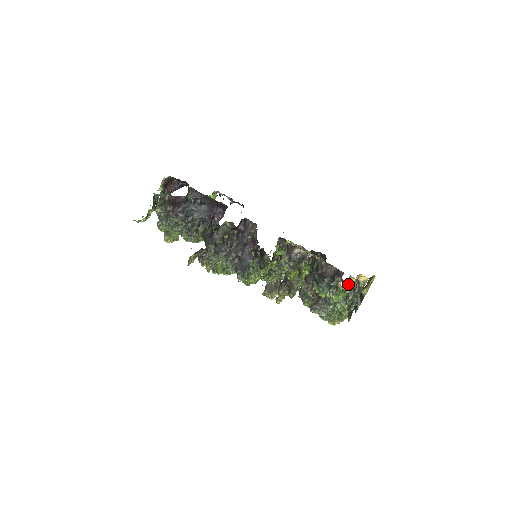
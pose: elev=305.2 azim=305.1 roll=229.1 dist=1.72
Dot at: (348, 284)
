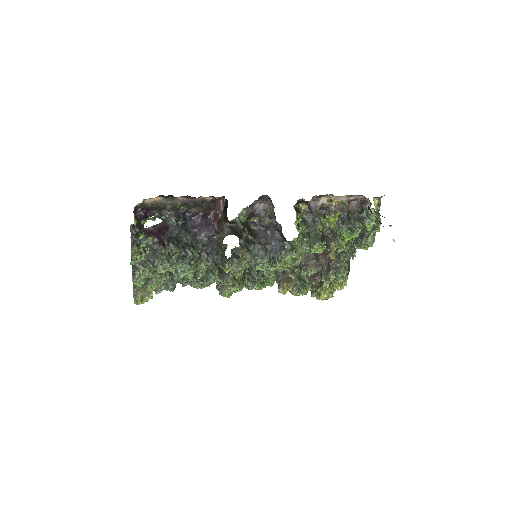
Dot at: occluded
